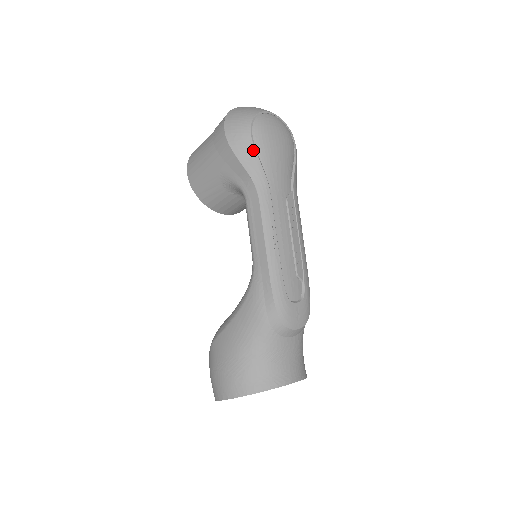
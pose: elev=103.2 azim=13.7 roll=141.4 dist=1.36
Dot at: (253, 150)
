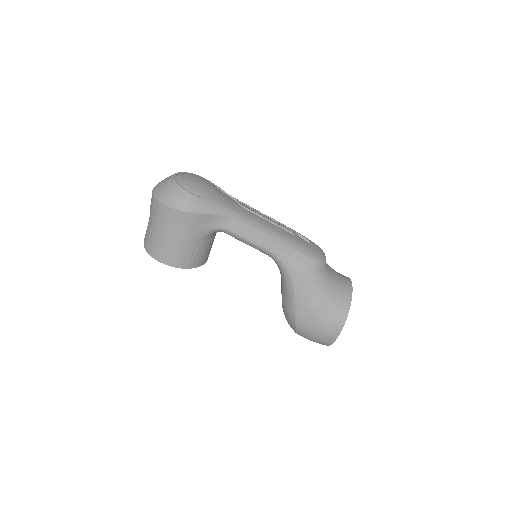
Dot at: (203, 200)
